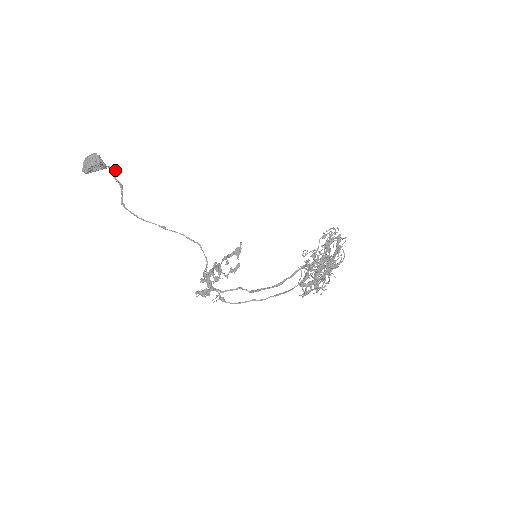
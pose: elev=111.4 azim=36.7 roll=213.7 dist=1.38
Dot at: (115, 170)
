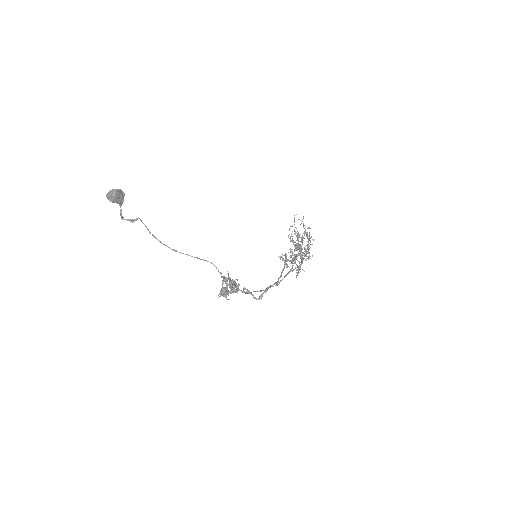
Dot at: (122, 216)
